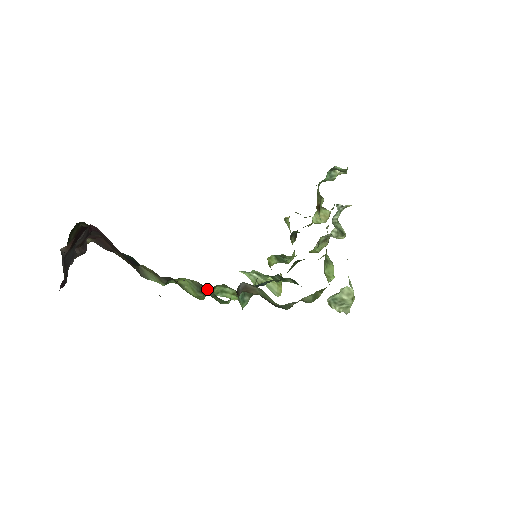
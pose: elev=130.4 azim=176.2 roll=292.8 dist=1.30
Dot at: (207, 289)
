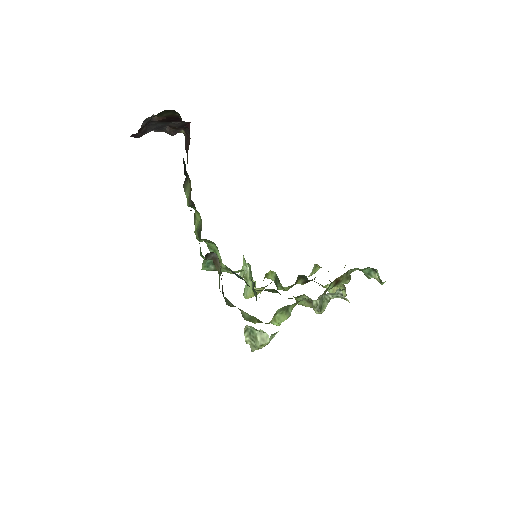
Dot at: occluded
